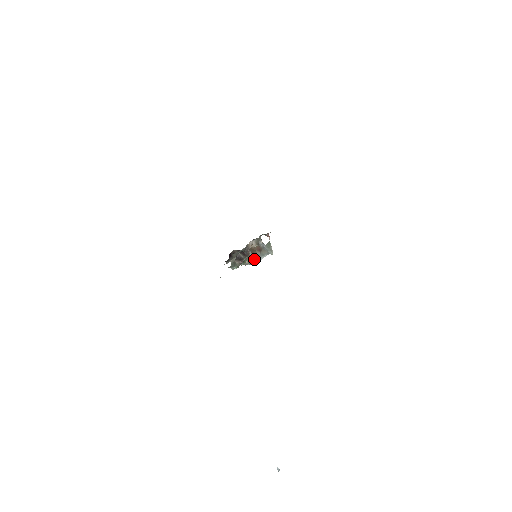
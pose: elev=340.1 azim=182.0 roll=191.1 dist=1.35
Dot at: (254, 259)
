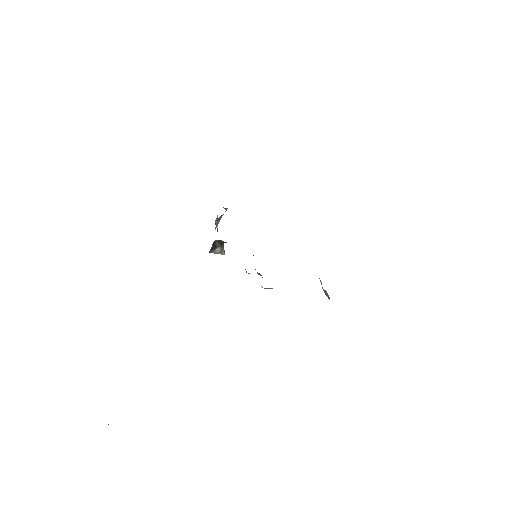
Dot at: (223, 245)
